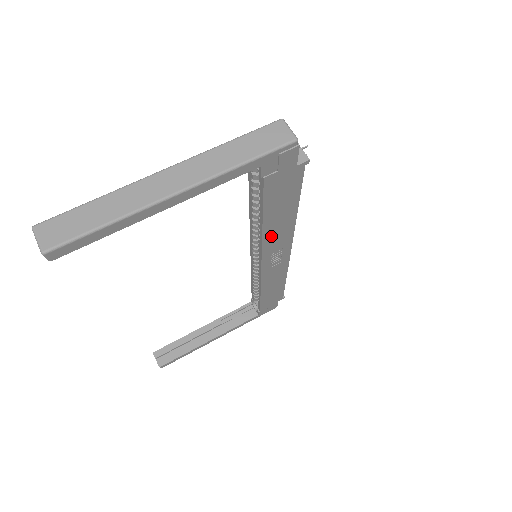
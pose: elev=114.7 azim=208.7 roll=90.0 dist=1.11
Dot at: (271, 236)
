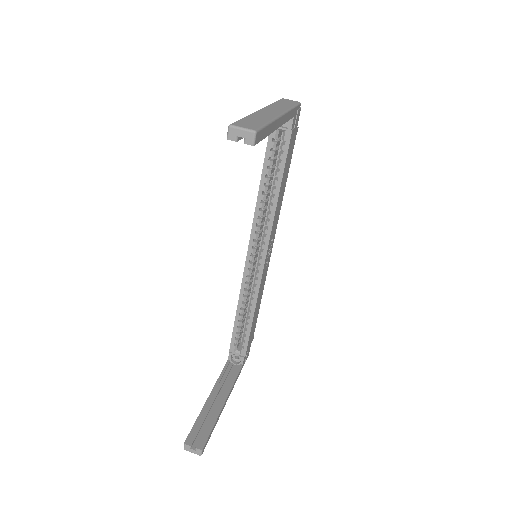
Dot at: (276, 213)
